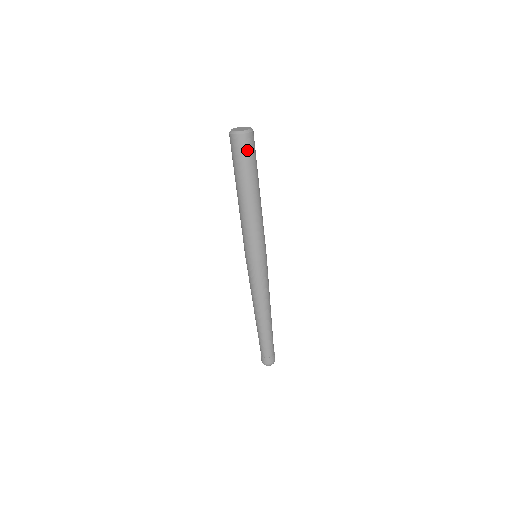
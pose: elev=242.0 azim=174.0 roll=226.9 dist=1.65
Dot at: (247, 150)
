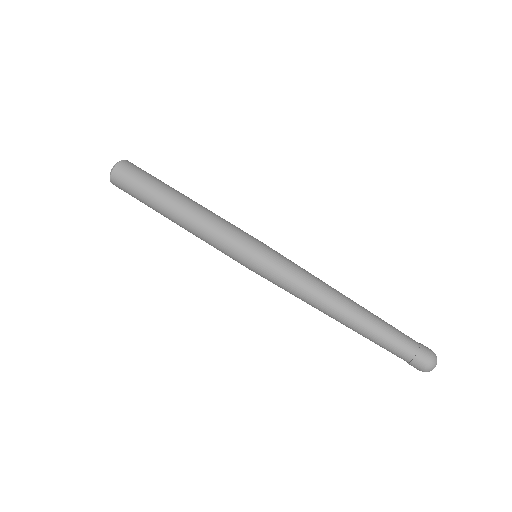
Dot at: (127, 181)
